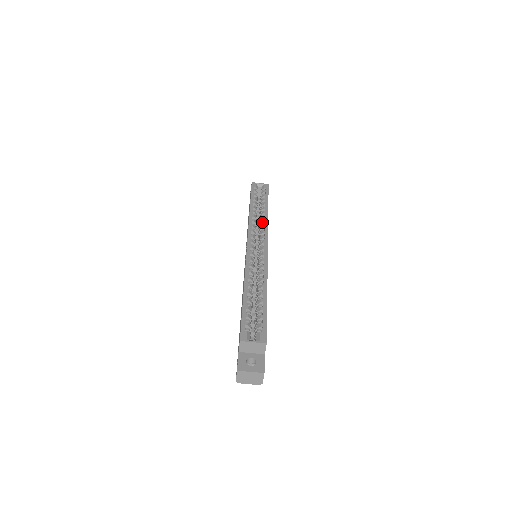
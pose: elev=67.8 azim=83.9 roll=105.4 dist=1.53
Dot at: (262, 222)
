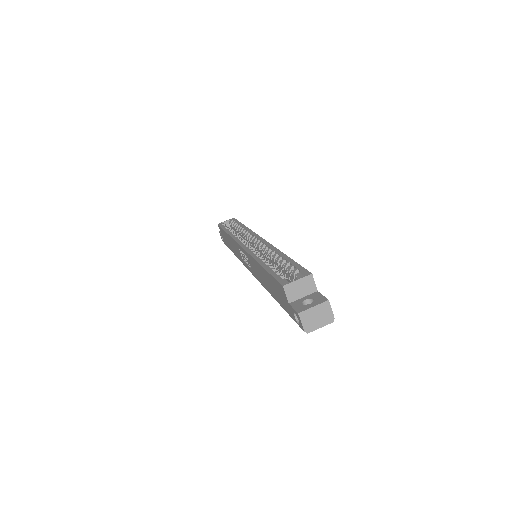
Dot at: (245, 232)
